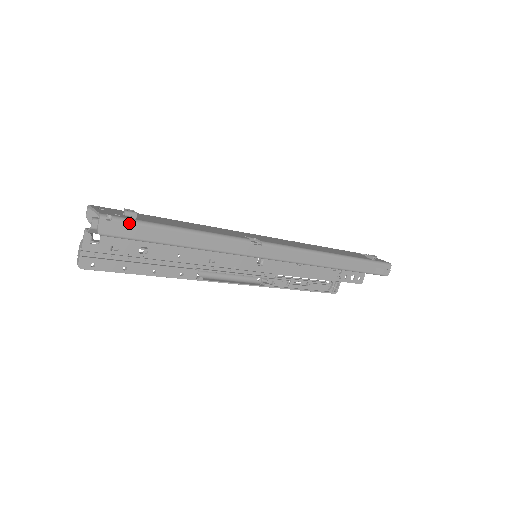
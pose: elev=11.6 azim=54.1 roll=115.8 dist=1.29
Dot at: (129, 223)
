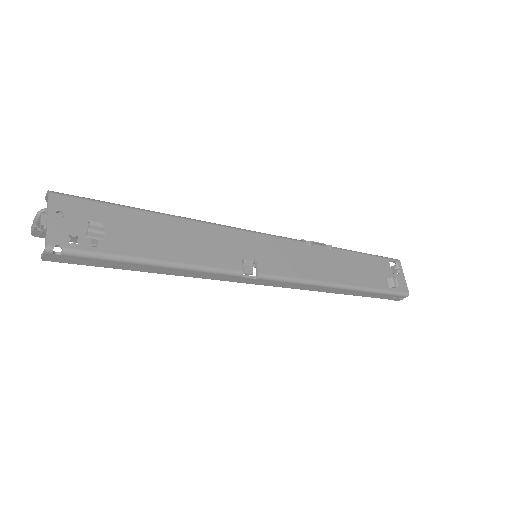
Dot at: (85, 257)
